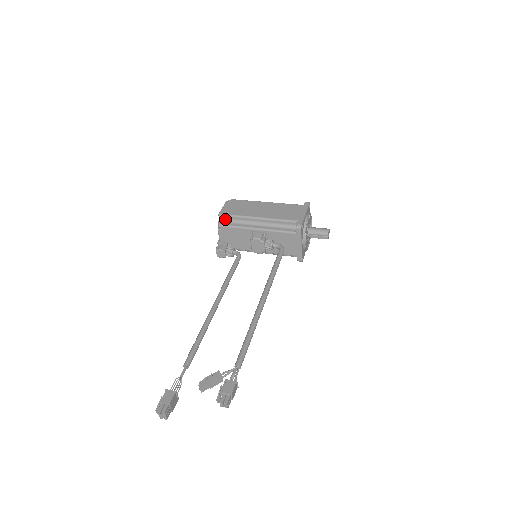
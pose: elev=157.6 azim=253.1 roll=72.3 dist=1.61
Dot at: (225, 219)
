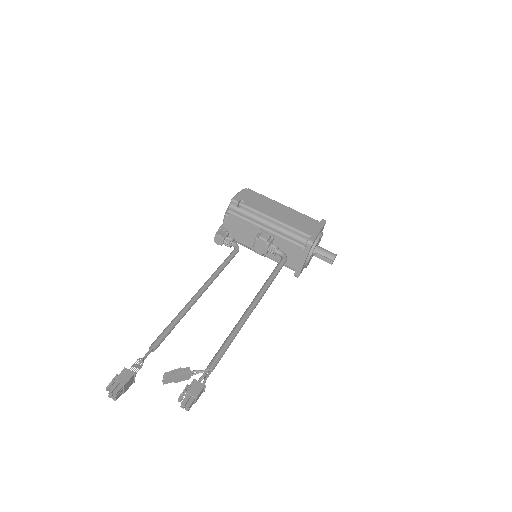
Dot at: (236, 207)
